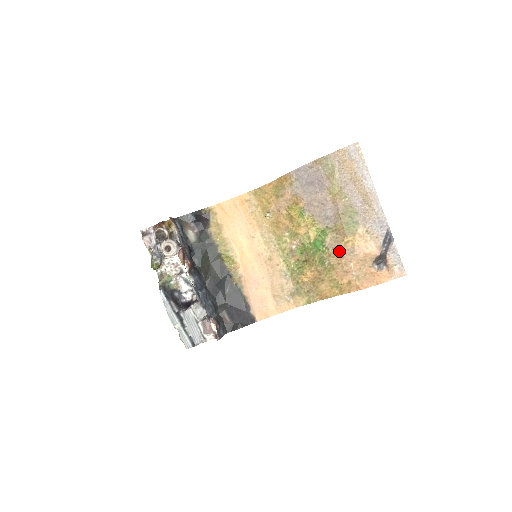
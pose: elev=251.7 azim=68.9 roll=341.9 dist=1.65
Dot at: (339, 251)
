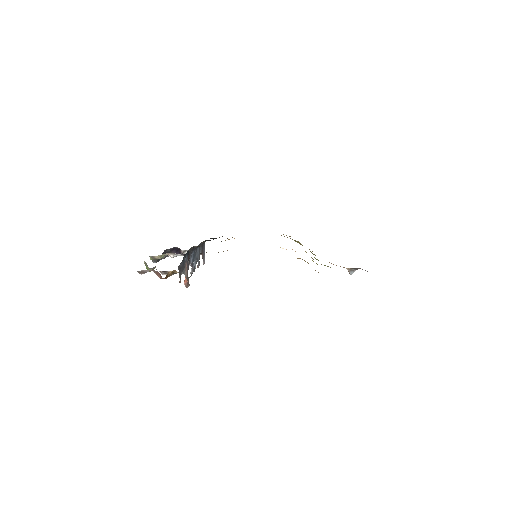
Dot at: occluded
